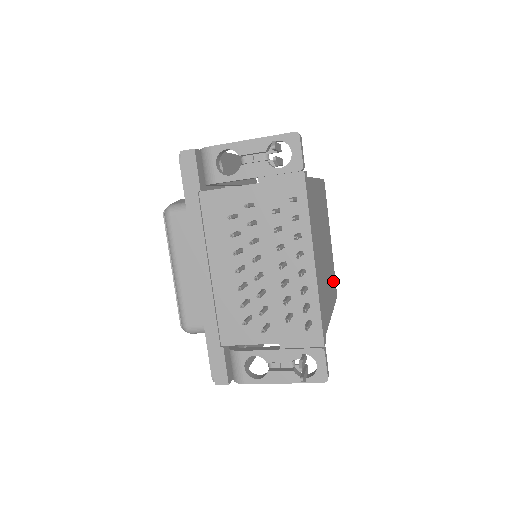
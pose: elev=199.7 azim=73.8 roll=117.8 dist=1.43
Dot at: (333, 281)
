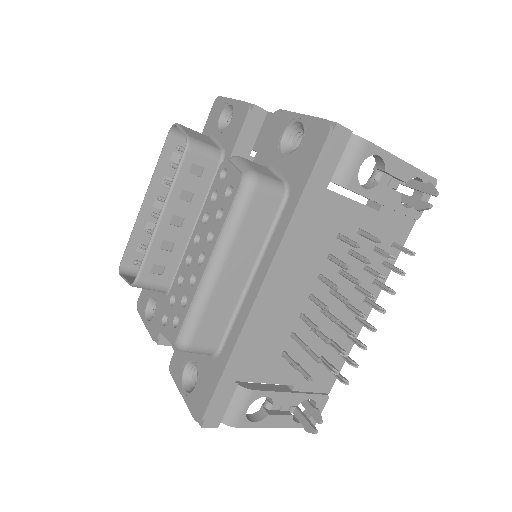
Dot at: occluded
